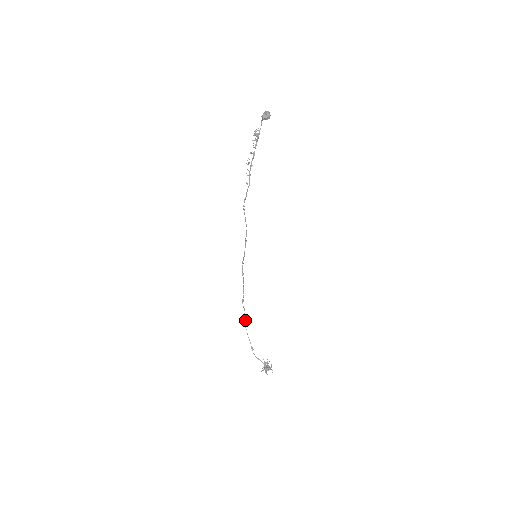
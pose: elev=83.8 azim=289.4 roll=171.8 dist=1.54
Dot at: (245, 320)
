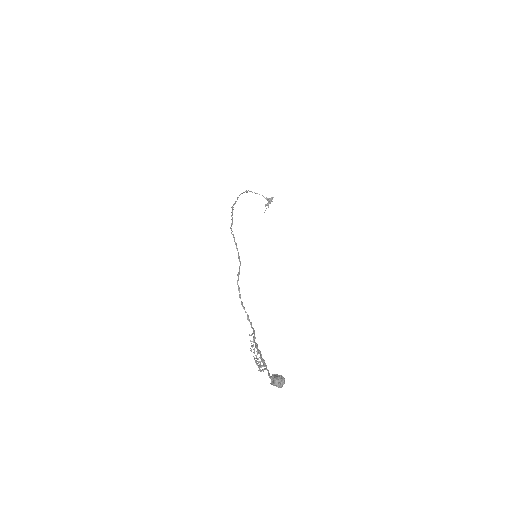
Dot at: occluded
